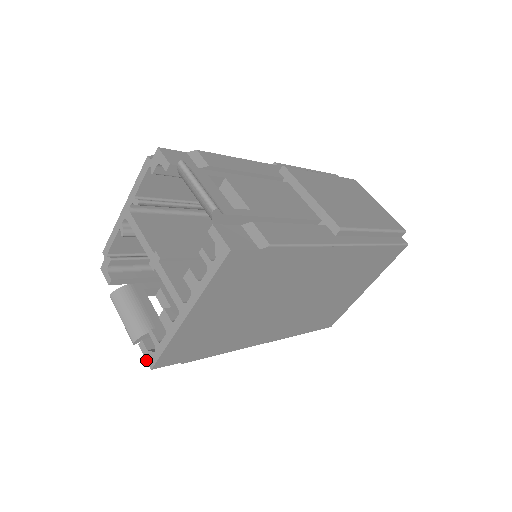
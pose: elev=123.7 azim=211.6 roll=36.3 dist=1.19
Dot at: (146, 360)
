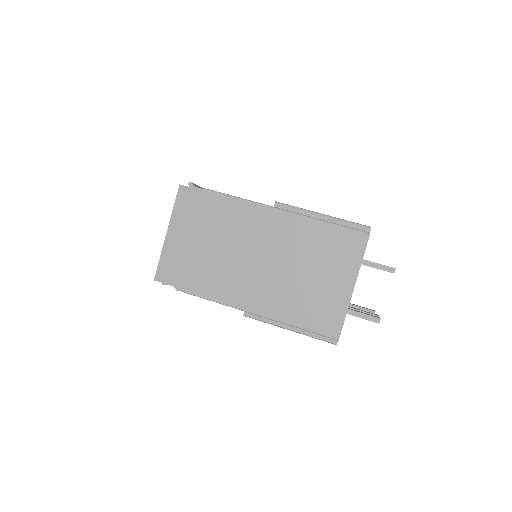
Dot at: occluded
